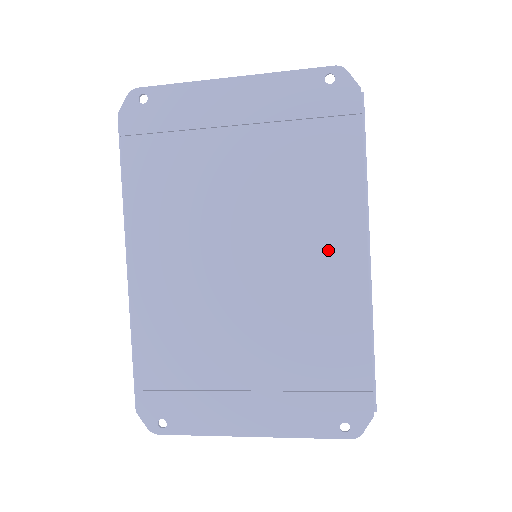
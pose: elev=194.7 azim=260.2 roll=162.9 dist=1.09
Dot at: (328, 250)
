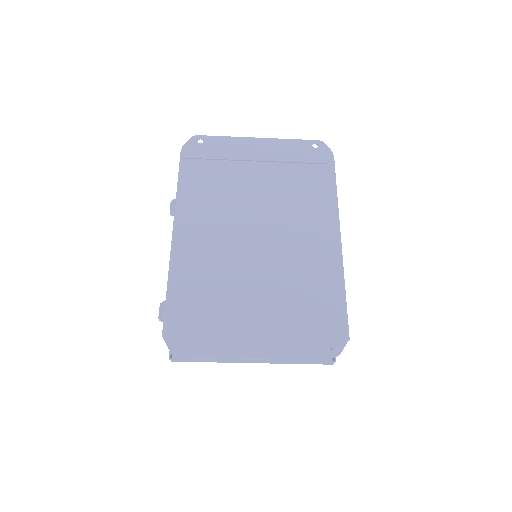
Dot at: (315, 233)
